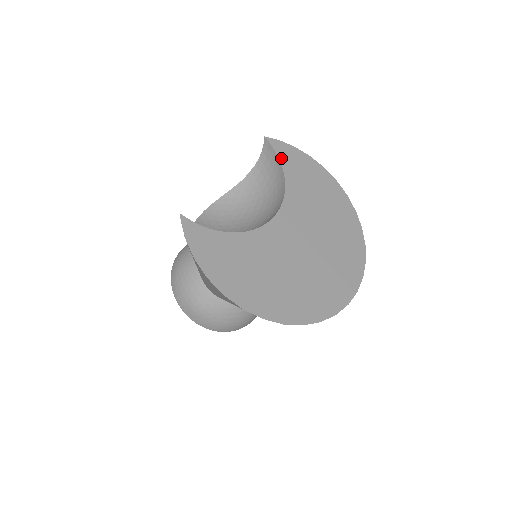
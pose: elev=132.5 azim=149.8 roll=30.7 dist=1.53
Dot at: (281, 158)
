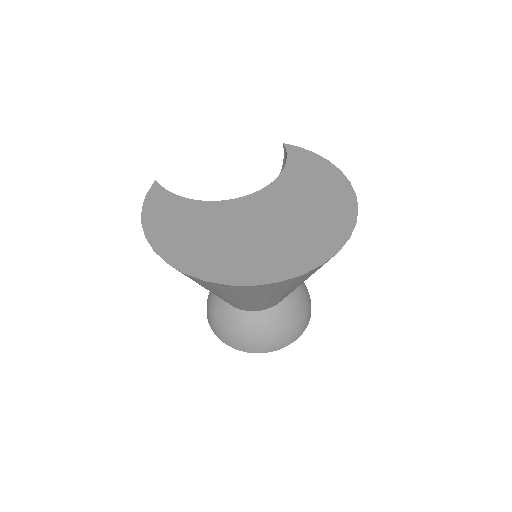
Dot at: (290, 158)
